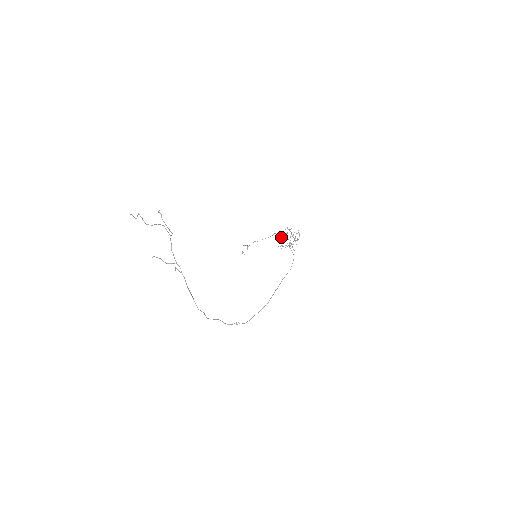
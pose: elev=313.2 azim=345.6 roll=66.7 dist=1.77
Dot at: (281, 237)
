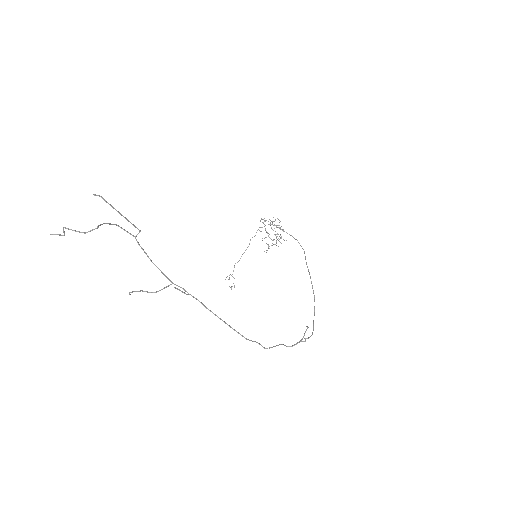
Dot at: occluded
